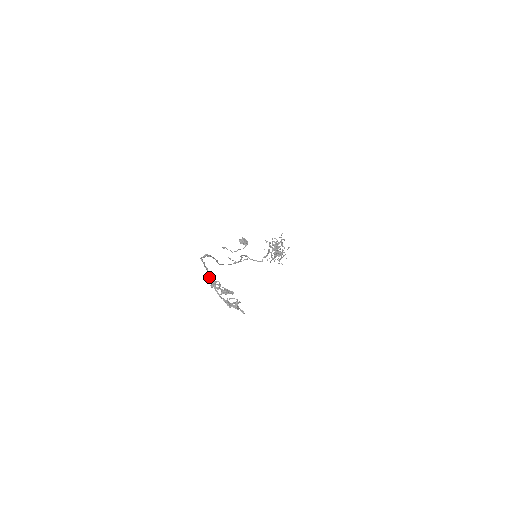
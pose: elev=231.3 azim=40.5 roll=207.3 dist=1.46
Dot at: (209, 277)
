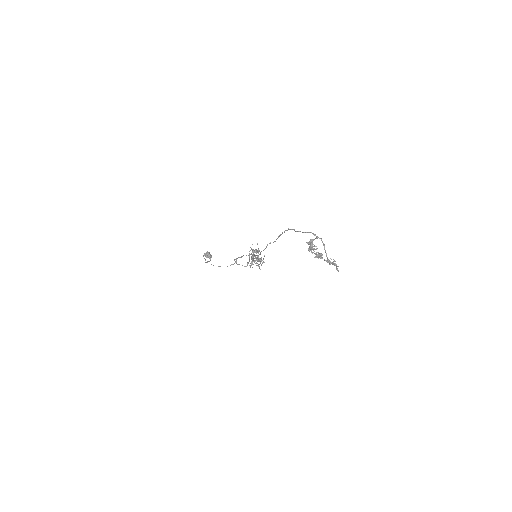
Dot at: (312, 240)
